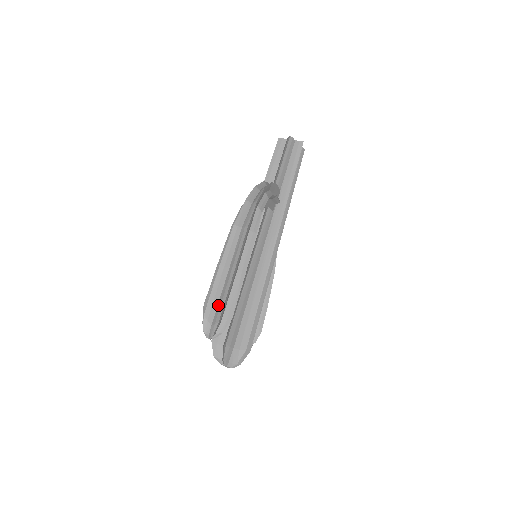
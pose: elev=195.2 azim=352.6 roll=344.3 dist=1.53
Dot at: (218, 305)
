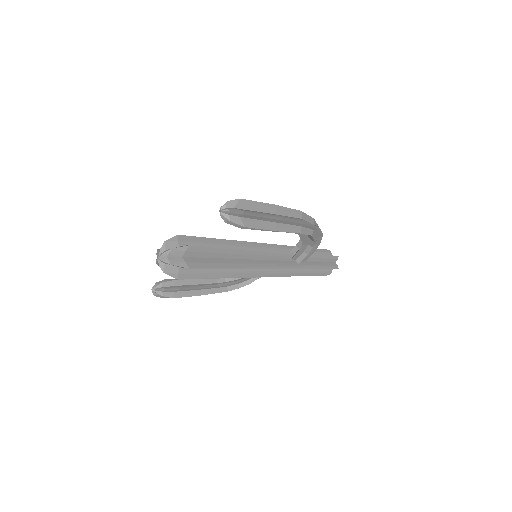
Dot at: (251, 210)
